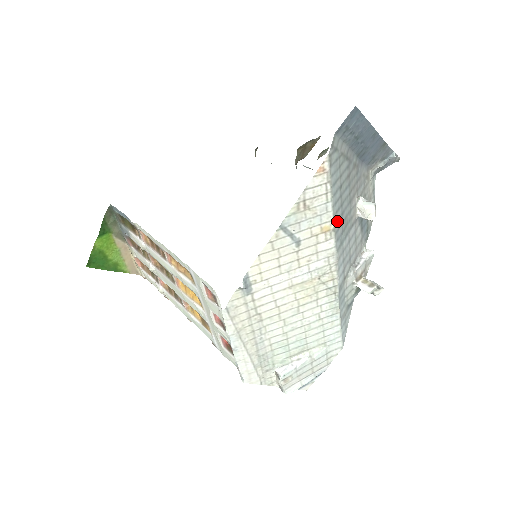
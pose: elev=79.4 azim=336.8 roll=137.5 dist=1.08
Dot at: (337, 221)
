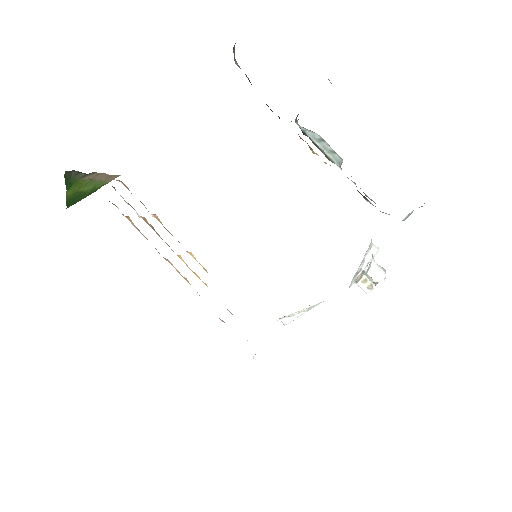
Dot at: occluded
